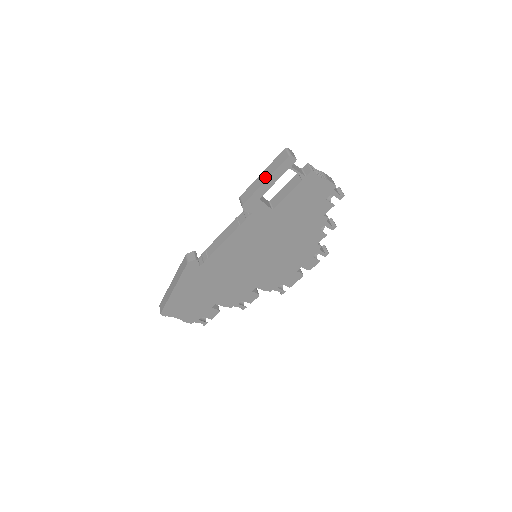
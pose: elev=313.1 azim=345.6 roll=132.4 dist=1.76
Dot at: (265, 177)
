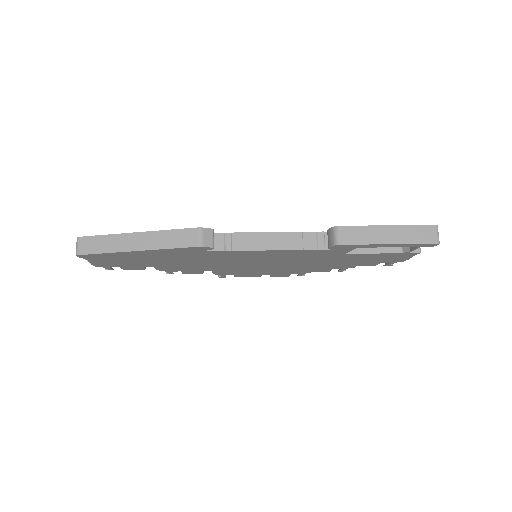
Dot at: (392, 238)
